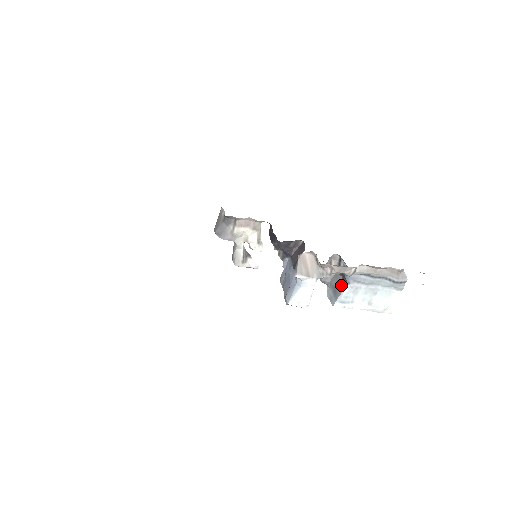
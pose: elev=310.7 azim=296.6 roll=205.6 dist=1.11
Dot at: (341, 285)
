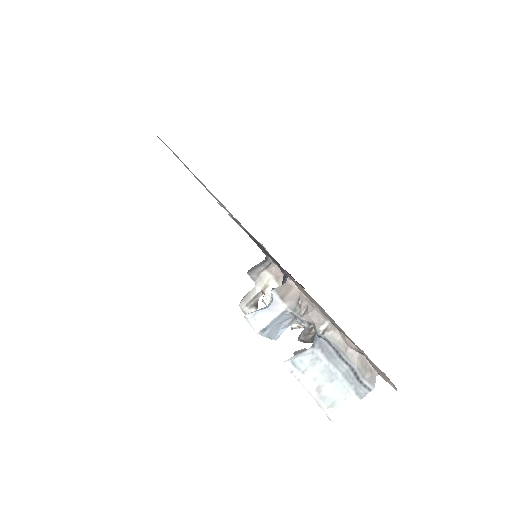
Dot at: occluded
